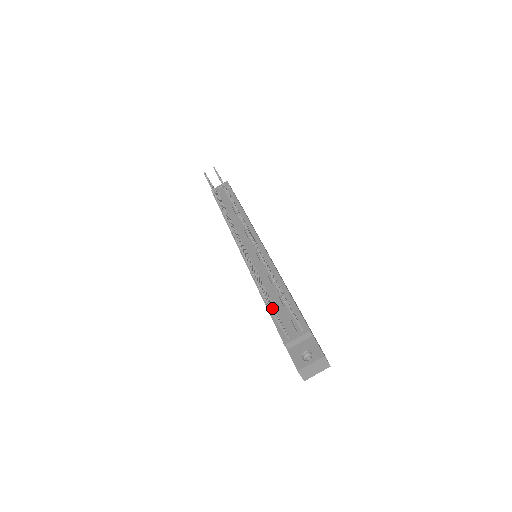
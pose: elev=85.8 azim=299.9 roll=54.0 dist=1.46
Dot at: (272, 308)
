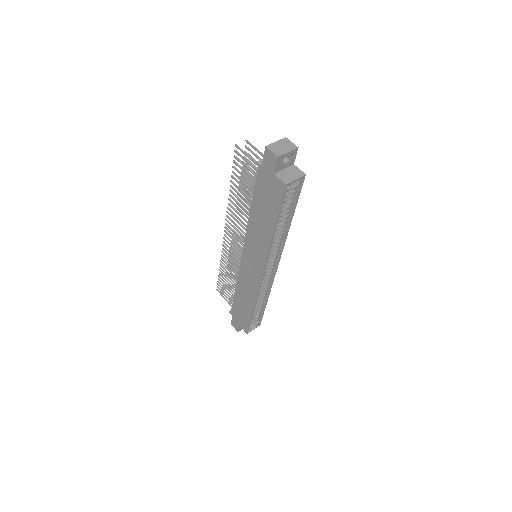
Dot at: (246, 172)
